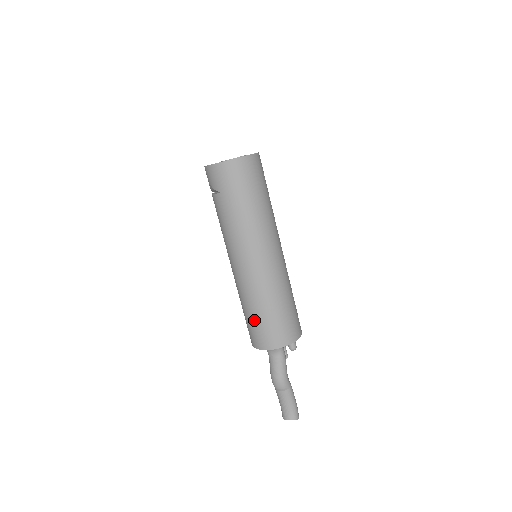
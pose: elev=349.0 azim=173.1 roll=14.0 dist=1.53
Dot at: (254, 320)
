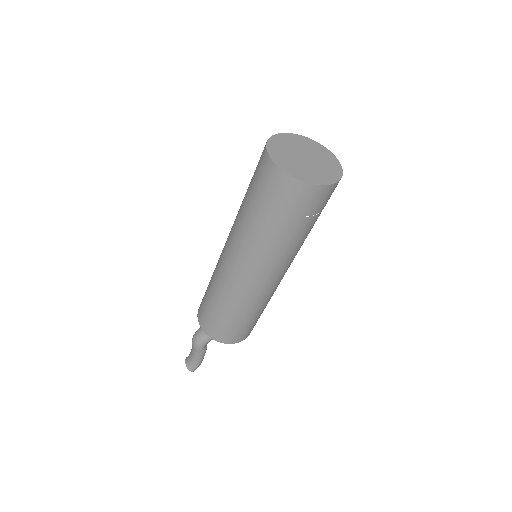
Dot at: (206, 291)
